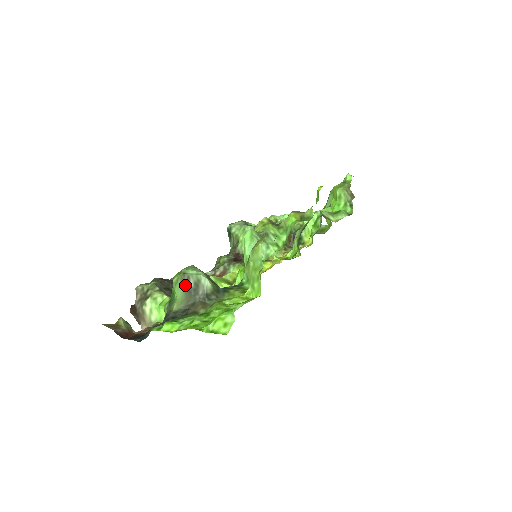
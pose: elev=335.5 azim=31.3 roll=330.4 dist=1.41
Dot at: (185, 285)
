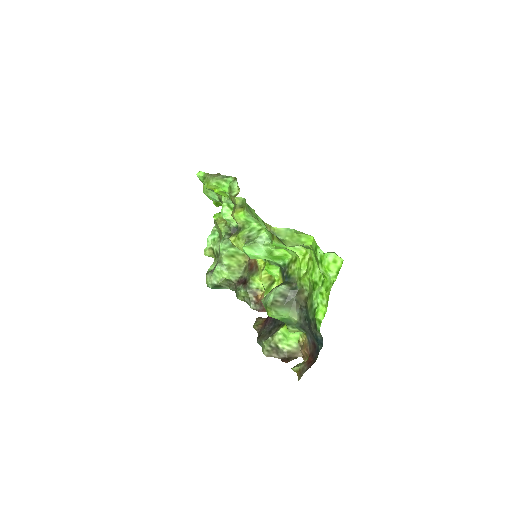
Dot at: (281, 305)
